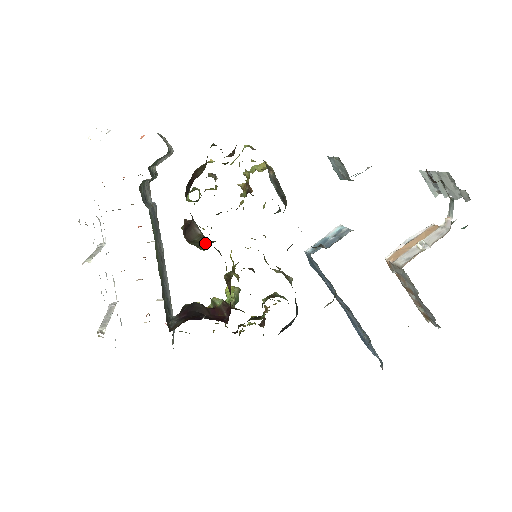
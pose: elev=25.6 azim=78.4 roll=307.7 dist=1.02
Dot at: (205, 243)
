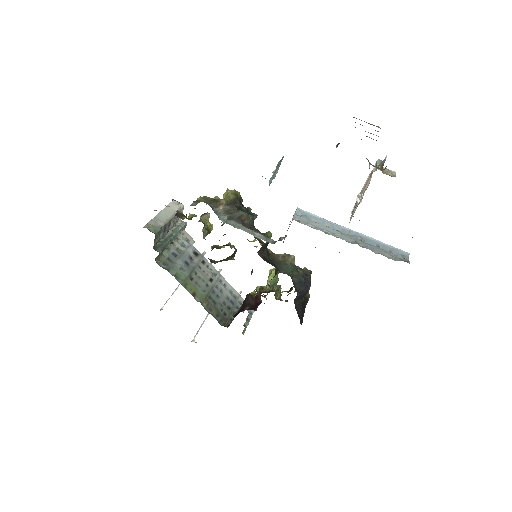
Dot at: (227, 259)
